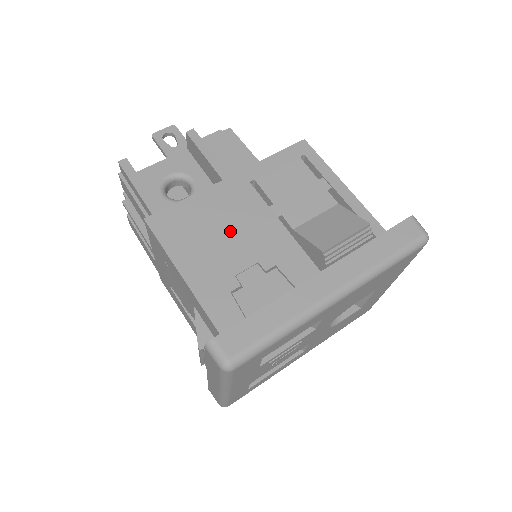
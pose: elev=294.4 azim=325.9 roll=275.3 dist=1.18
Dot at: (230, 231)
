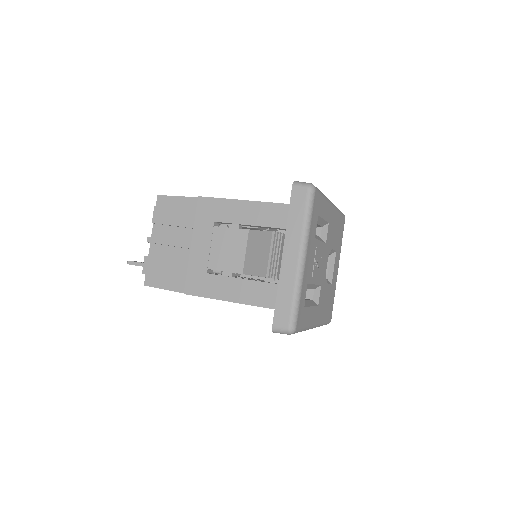
Dot at: occluded
